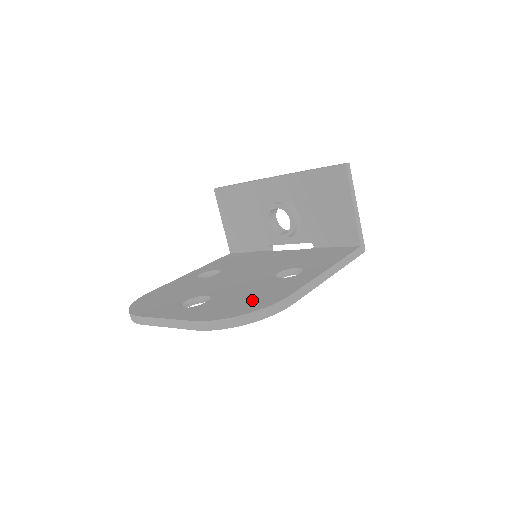
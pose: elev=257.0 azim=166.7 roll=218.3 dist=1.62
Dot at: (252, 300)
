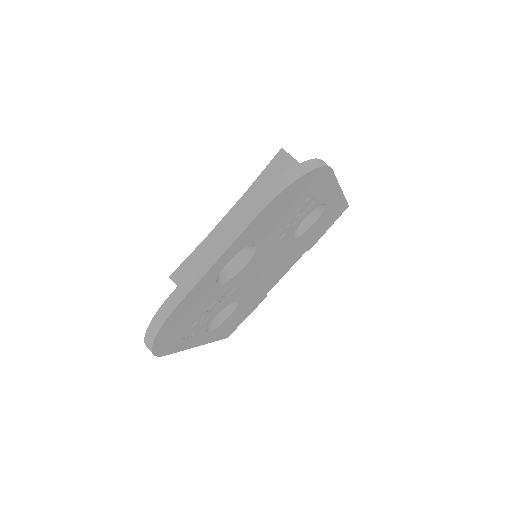
Dot at: occluded
